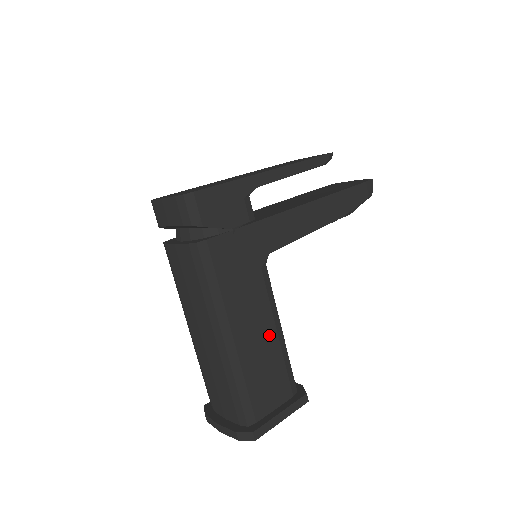
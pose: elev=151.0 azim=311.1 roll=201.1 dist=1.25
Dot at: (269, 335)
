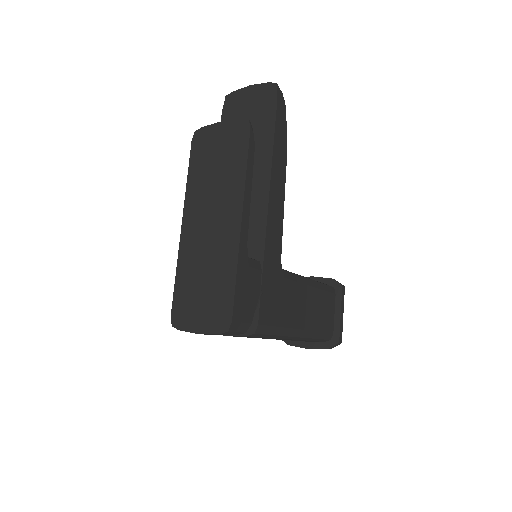
Dot at: (311, 295)
